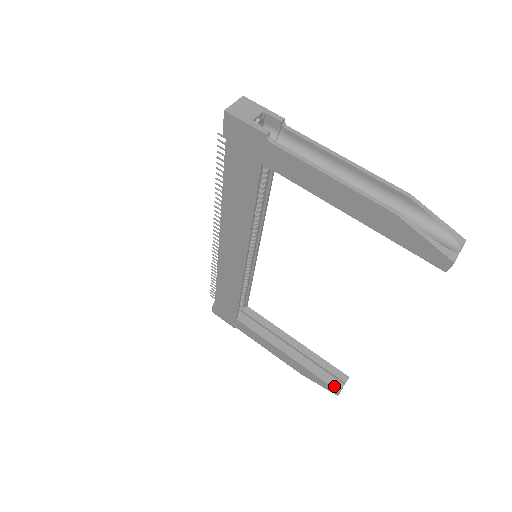
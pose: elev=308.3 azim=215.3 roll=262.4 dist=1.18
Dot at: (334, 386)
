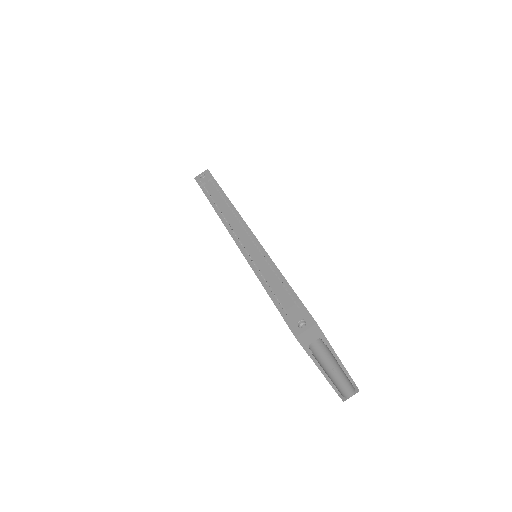
Dot at: occluded
